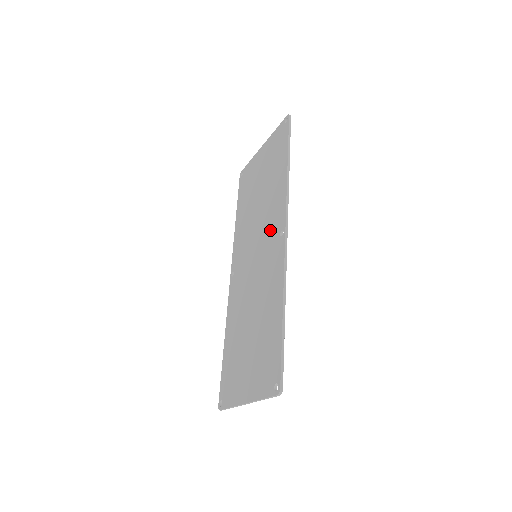
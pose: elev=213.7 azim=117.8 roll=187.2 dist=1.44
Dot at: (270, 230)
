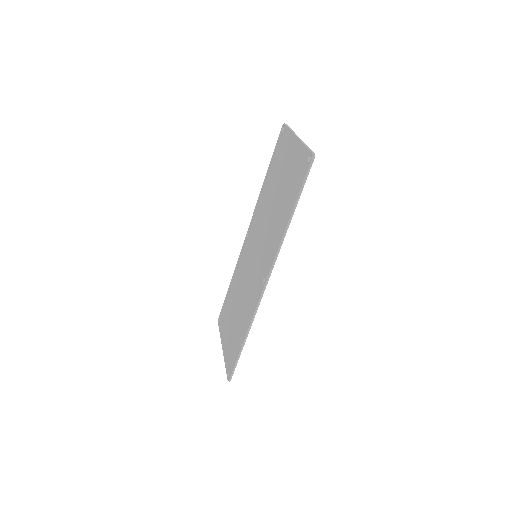
Dot at: (263, 259)
